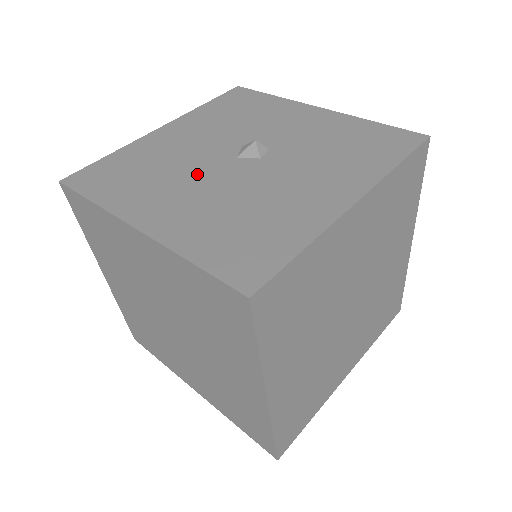
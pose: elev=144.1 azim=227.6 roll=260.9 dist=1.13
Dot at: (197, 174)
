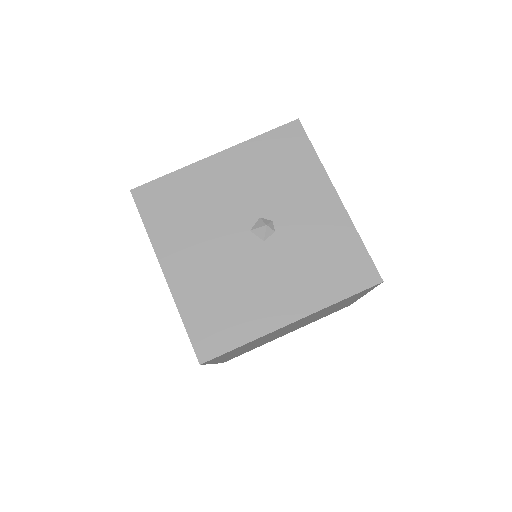
Dot at: (217, 236)
